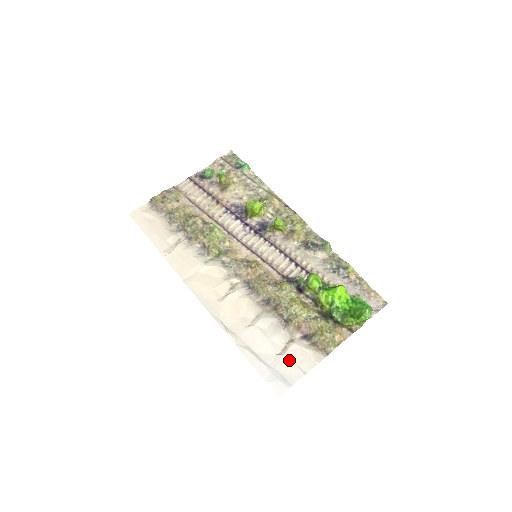
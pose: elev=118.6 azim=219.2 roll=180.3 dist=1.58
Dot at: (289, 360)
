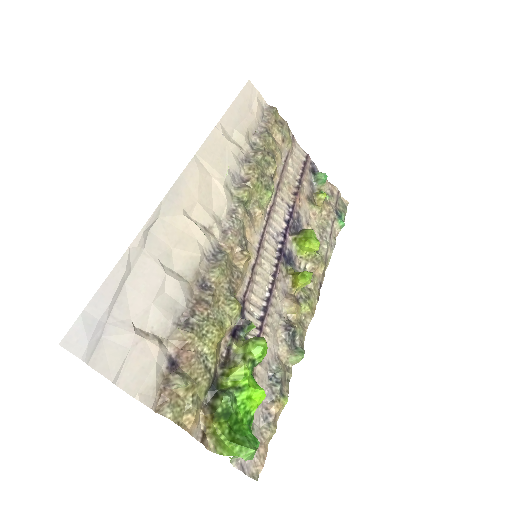
Dot at: (130, 346)
